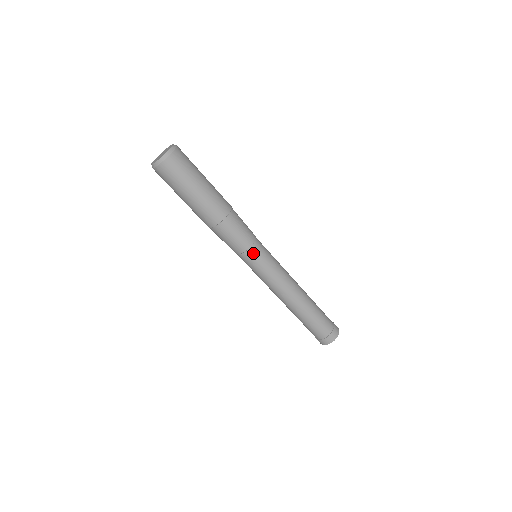
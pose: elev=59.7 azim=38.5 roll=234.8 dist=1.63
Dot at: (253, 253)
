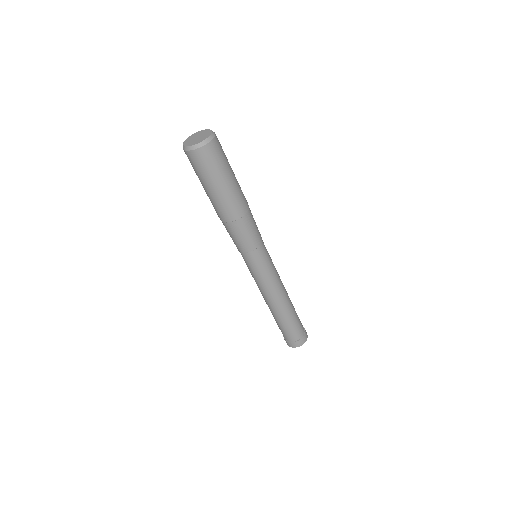
Dot at: (259, 253)
